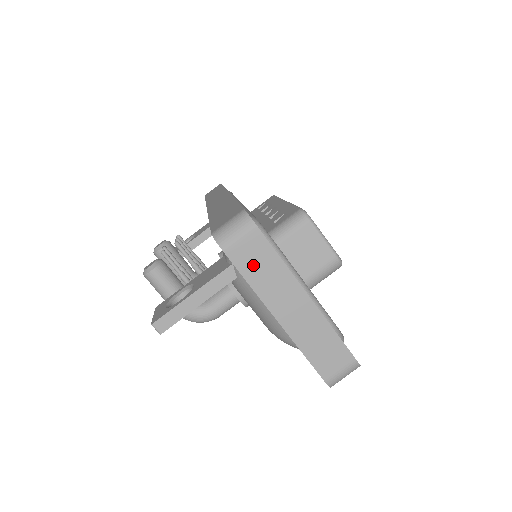
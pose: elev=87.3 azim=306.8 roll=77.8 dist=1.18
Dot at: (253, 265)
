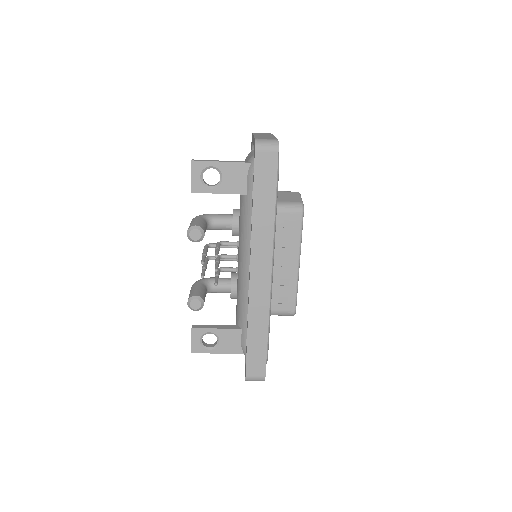
Dot at: occluded
